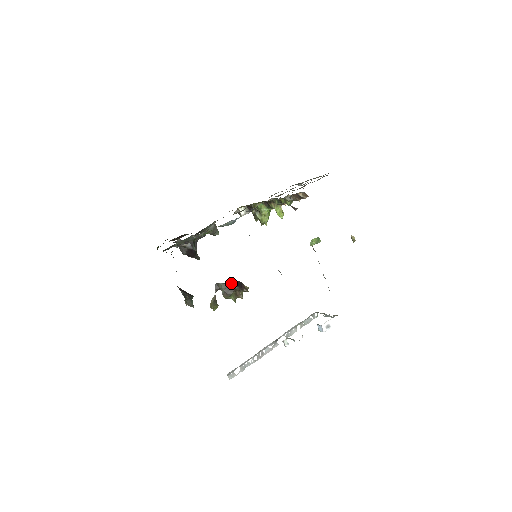
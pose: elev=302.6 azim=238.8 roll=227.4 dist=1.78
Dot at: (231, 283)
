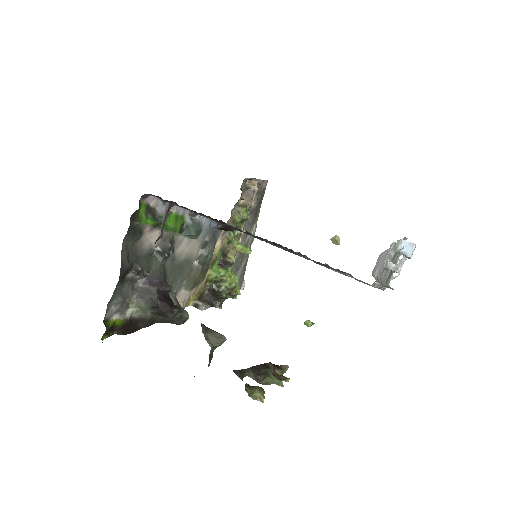
Dot at: (254, 366)
